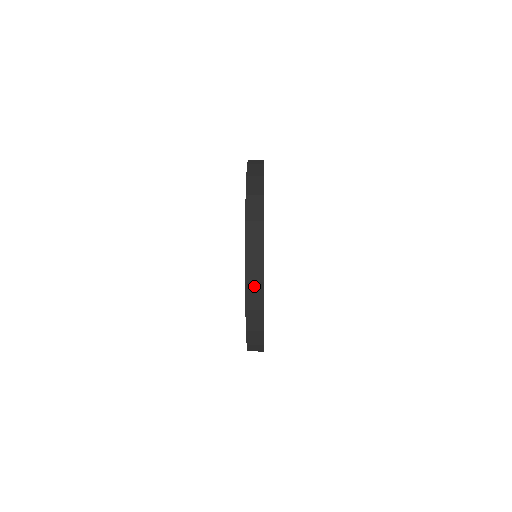
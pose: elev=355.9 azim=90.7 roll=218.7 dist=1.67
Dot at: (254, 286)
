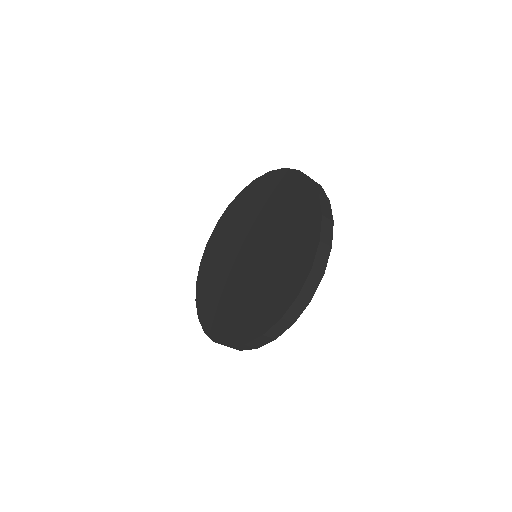
Dot at: (324, 248)
